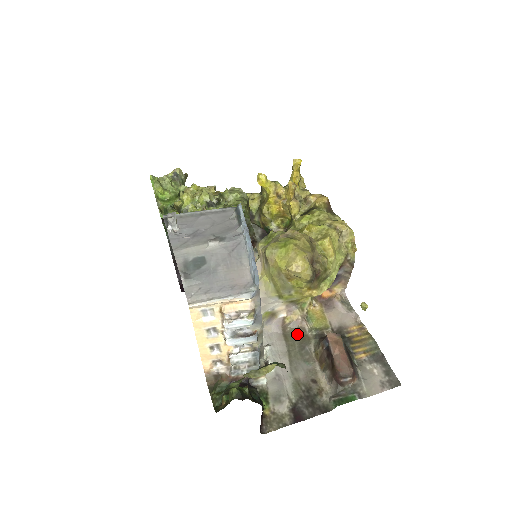
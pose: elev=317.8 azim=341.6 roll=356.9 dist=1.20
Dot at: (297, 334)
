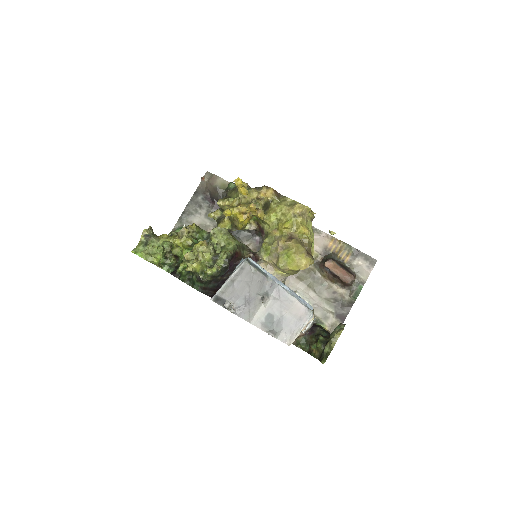
Dot at: (304, 272)
